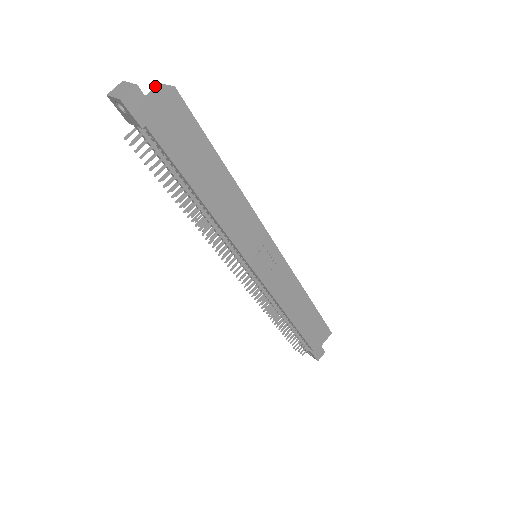
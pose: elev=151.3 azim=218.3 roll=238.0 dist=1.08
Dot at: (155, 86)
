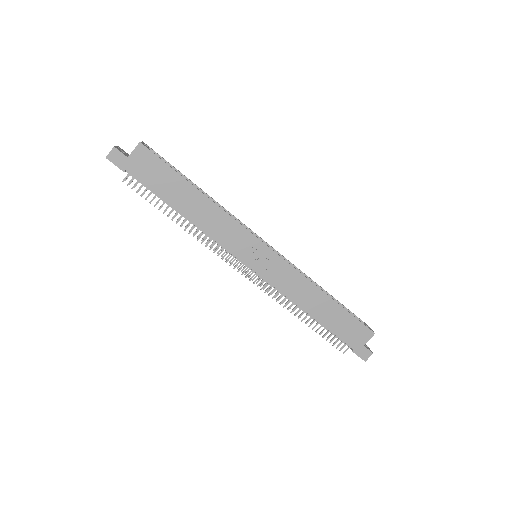
Dot at: occluded
